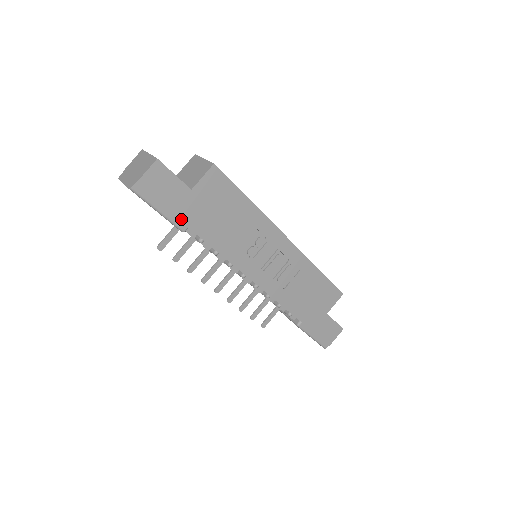
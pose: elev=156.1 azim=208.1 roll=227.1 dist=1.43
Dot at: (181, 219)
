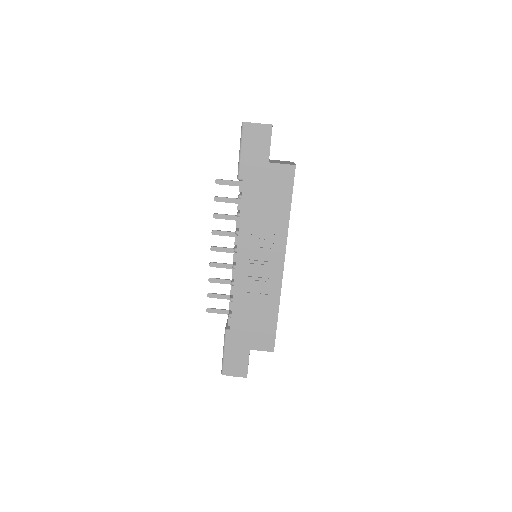
Dot at: (245, 170)
